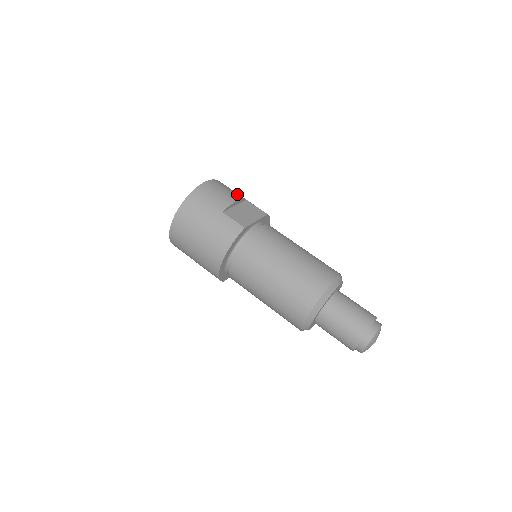
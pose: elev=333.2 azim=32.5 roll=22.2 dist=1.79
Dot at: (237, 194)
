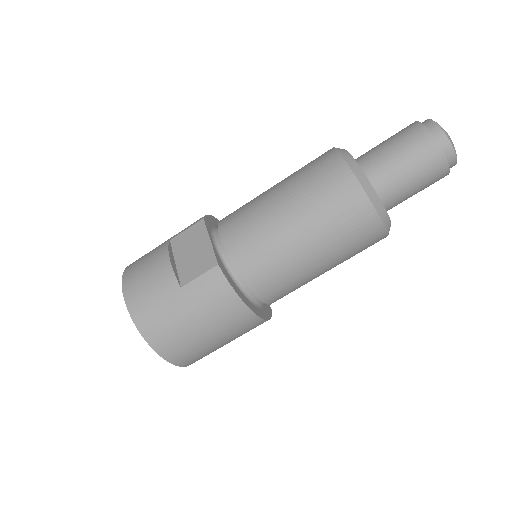
Dot at: (157, 251)
